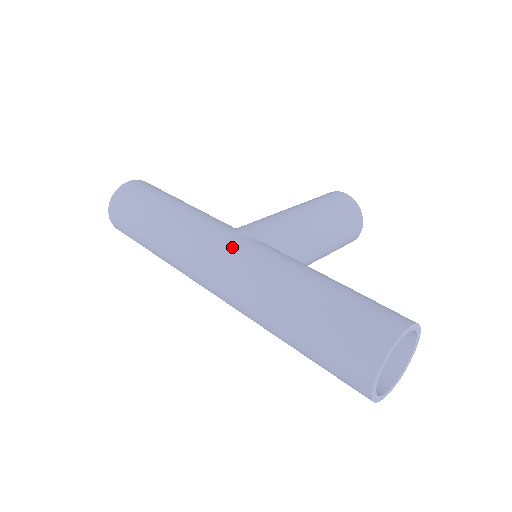
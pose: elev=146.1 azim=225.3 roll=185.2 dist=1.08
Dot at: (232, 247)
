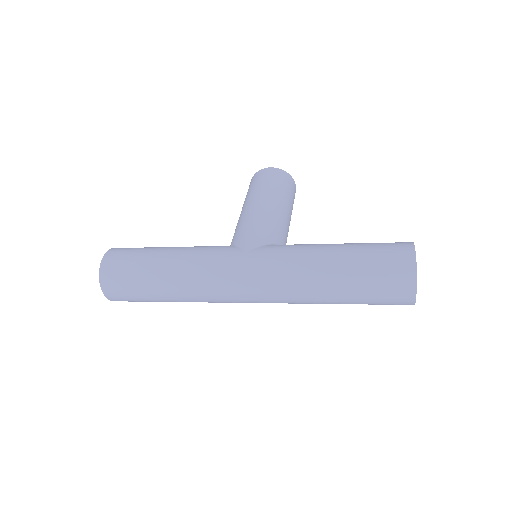
Dot at: (254, 263)
